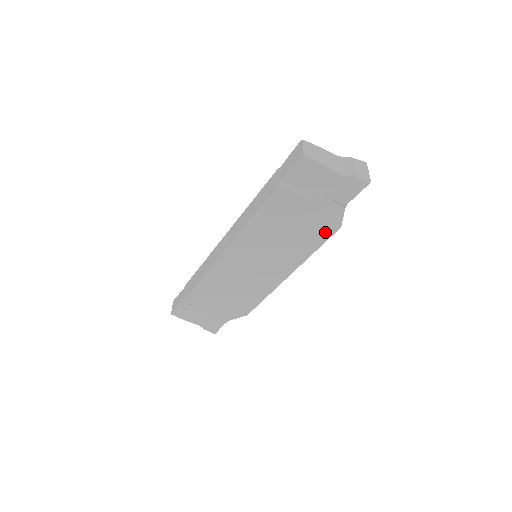
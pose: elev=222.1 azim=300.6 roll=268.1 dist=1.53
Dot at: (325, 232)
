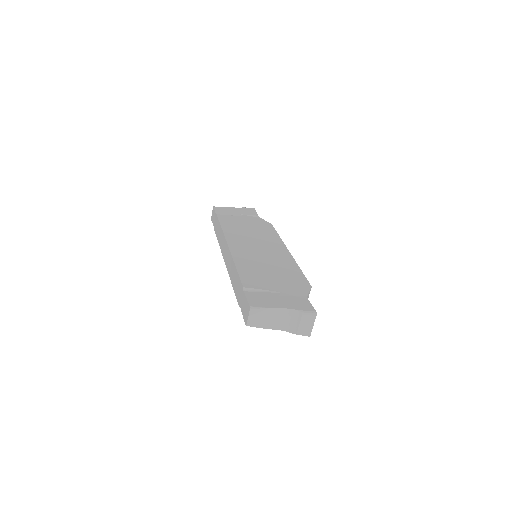
Dot at: occluded
